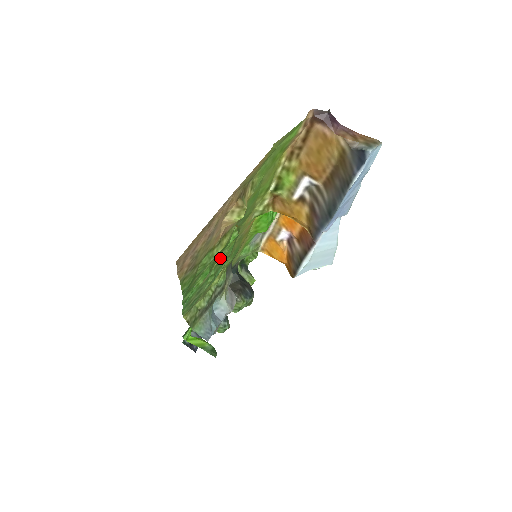
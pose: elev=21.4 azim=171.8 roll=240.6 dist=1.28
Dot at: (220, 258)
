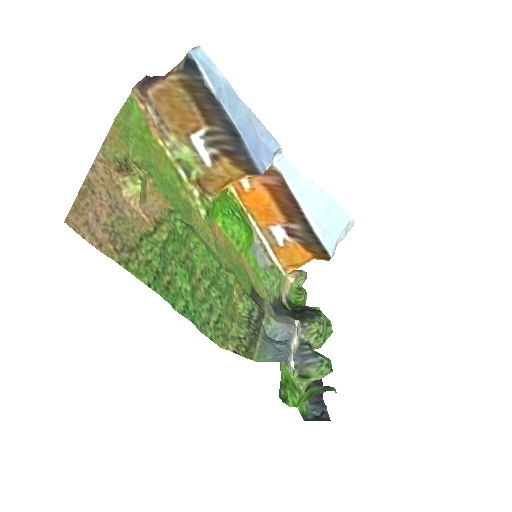
Dot at: (197, 263)
